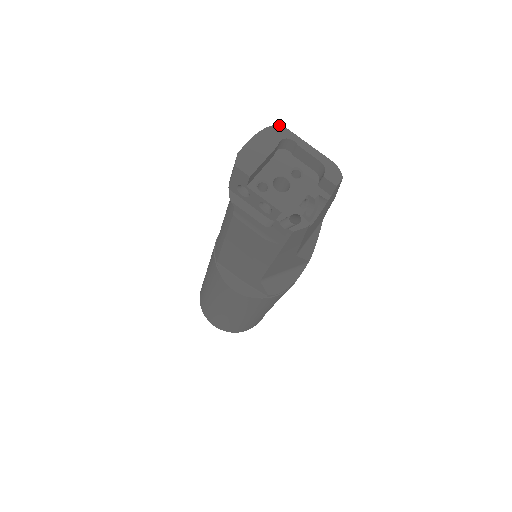
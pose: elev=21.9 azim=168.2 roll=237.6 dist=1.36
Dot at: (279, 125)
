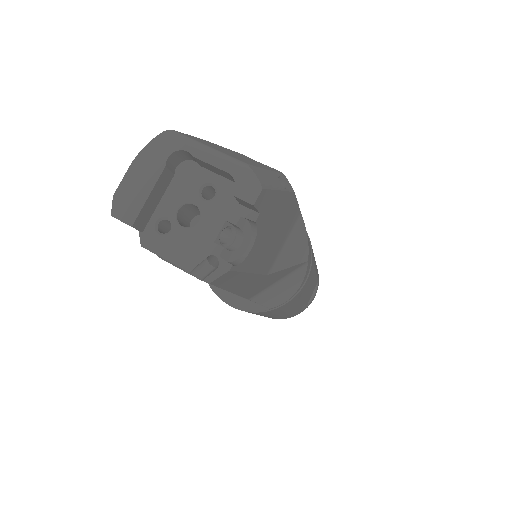
Dot at: (164, 133)
